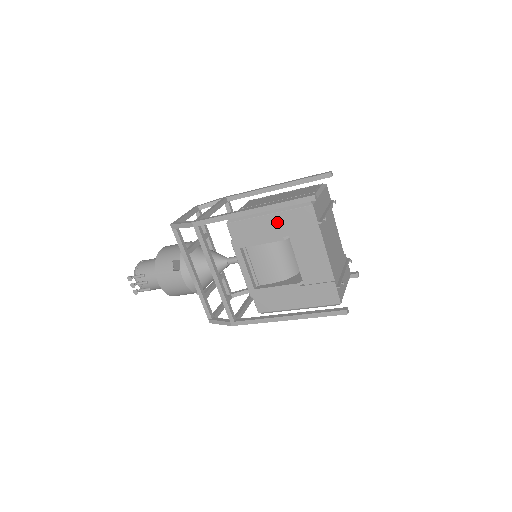
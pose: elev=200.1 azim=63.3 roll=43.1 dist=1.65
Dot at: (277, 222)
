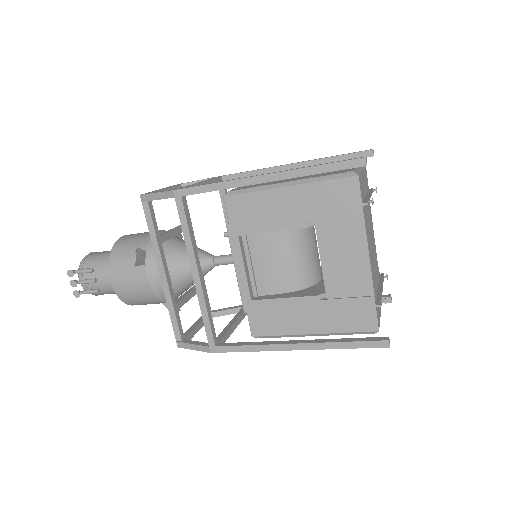
Dot at: (300, 199)
